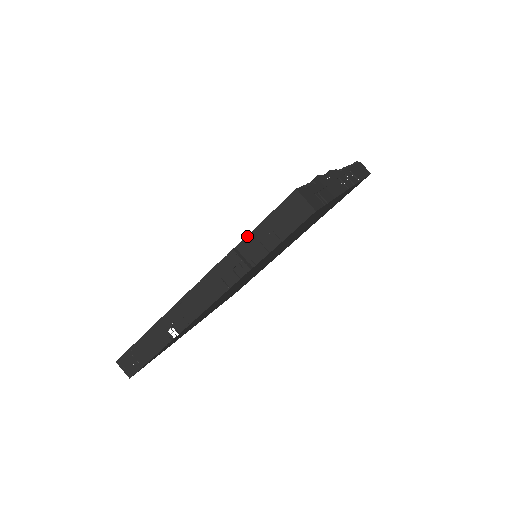
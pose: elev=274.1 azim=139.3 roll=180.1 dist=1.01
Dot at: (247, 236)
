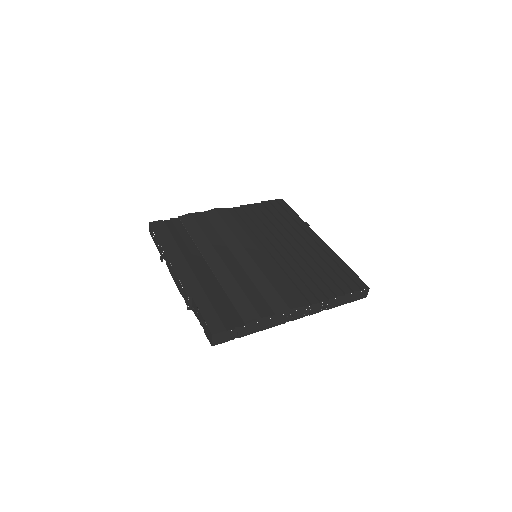
Dot at: (196, 304)
